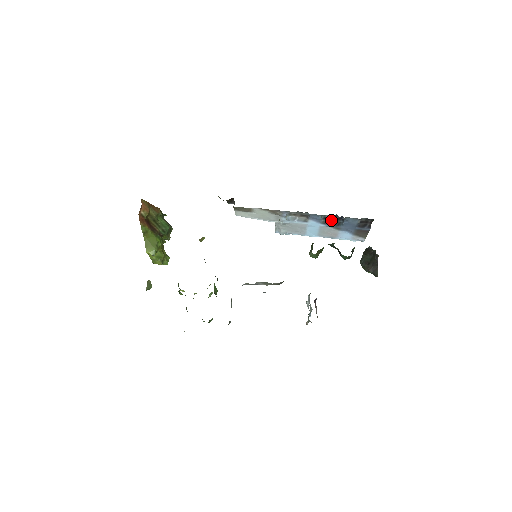
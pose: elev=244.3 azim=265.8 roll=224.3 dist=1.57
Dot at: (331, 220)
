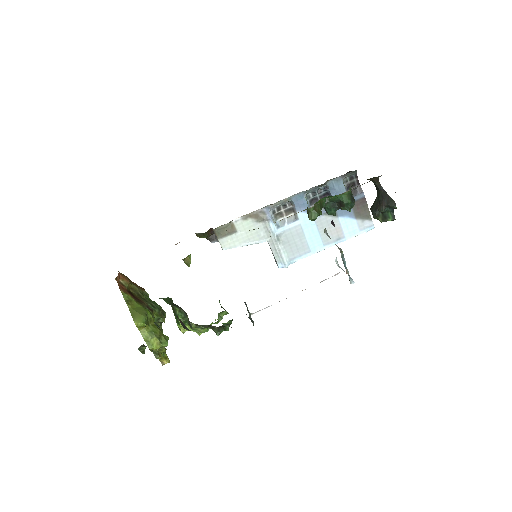
Dot at: occluded
